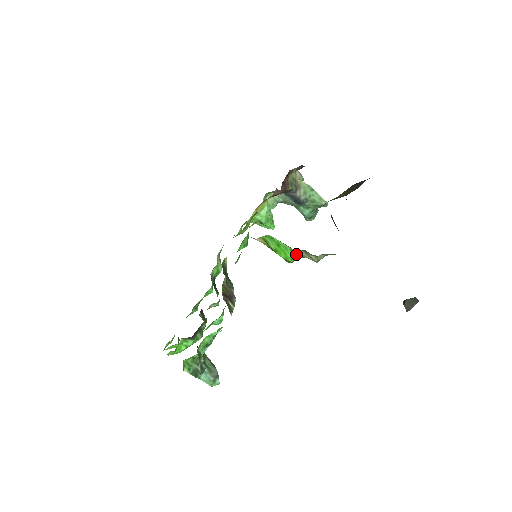
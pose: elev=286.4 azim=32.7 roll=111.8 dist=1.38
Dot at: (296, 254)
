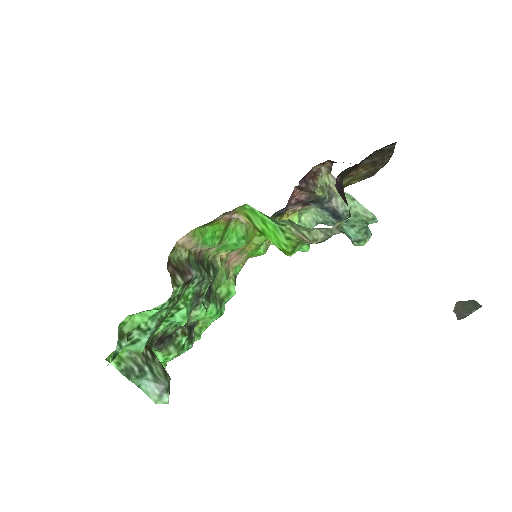
Dot at: (287, 234)
